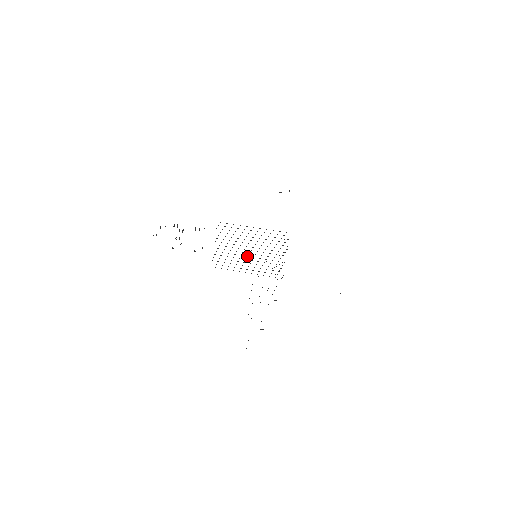
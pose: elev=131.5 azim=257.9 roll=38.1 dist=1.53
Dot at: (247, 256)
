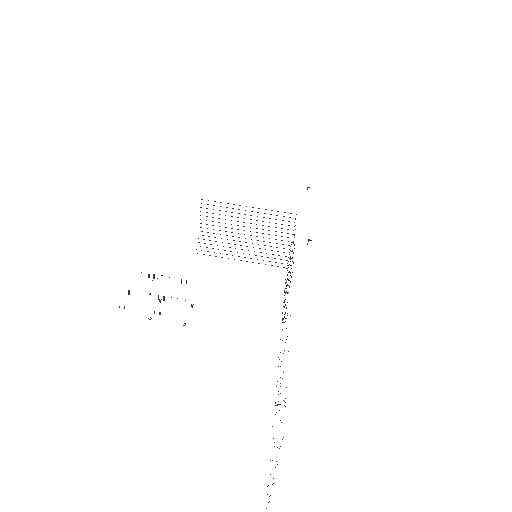
Dot at: occluded
